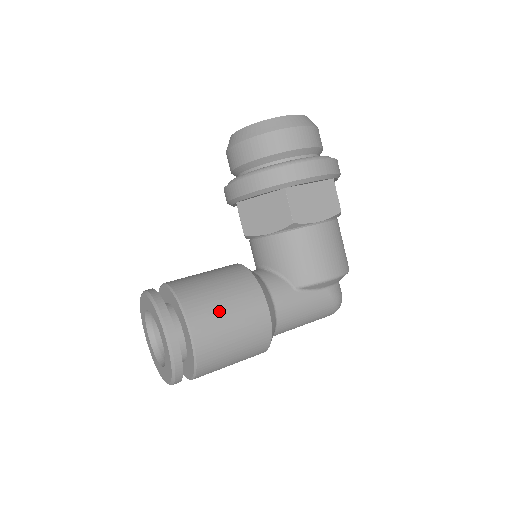
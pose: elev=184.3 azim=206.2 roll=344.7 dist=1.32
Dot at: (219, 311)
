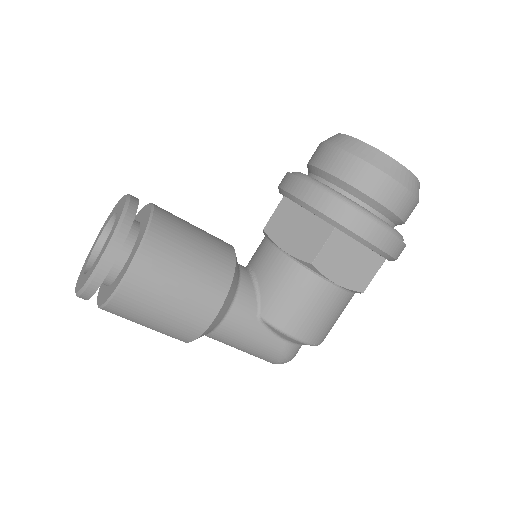
Dot at: (172, 277)
